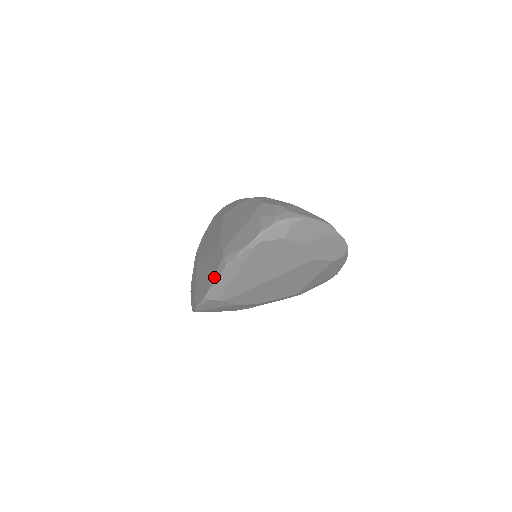
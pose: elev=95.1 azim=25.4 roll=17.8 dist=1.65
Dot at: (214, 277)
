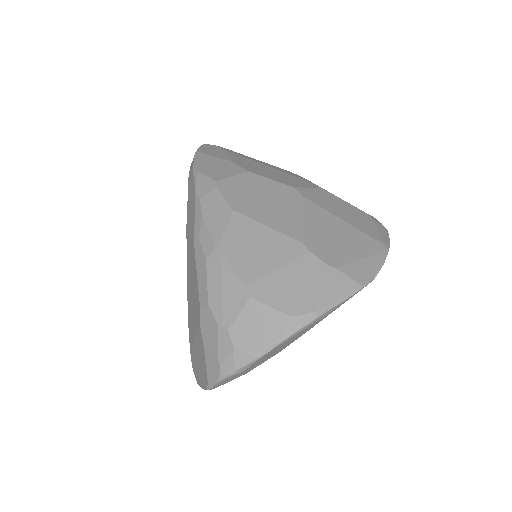
Dot at: occluded
